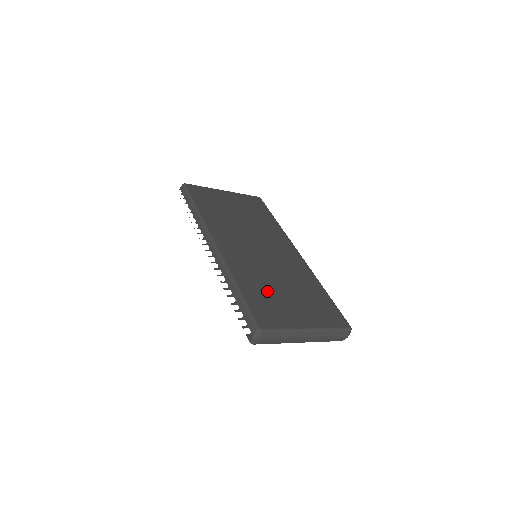
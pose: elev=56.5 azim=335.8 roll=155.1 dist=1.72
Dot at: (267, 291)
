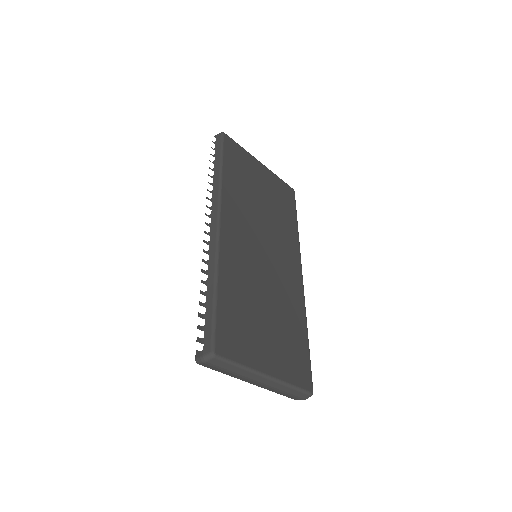
Dot at: (246, 307)
